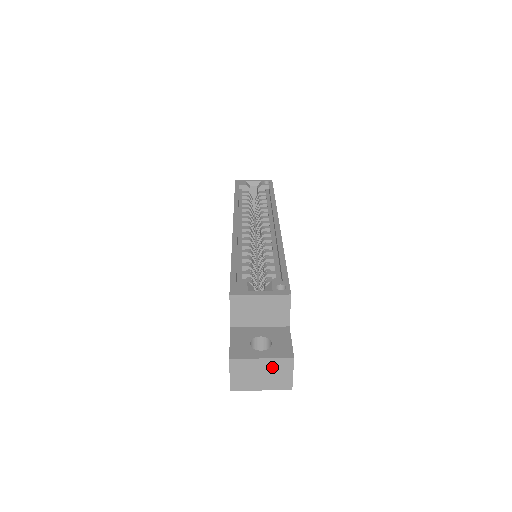
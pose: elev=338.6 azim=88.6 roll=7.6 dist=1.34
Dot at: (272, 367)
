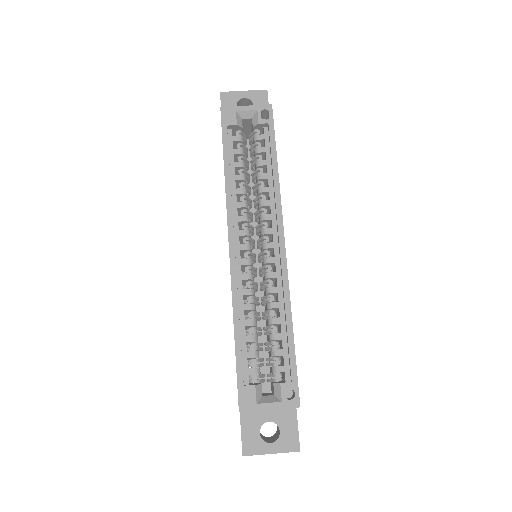
Dot at: occluded
